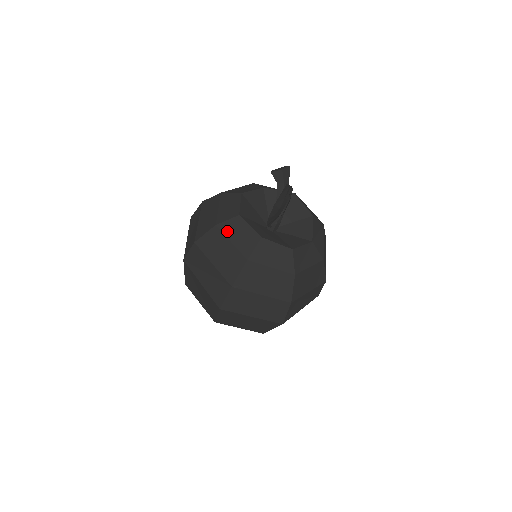
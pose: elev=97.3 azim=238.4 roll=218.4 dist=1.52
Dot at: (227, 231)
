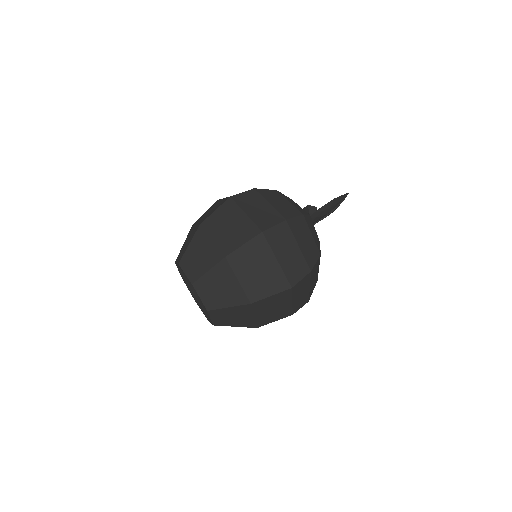
Dot at: (286, 197)
